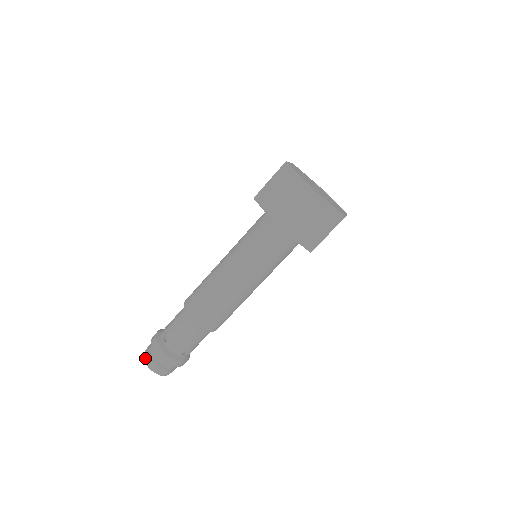
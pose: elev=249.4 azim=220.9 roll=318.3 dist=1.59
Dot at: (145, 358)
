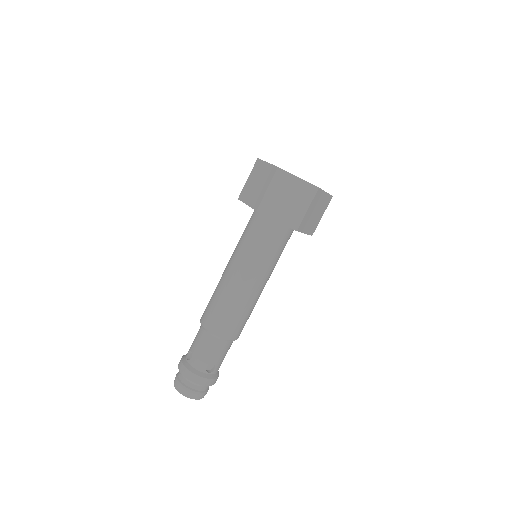
Dot at: (174, 383)
